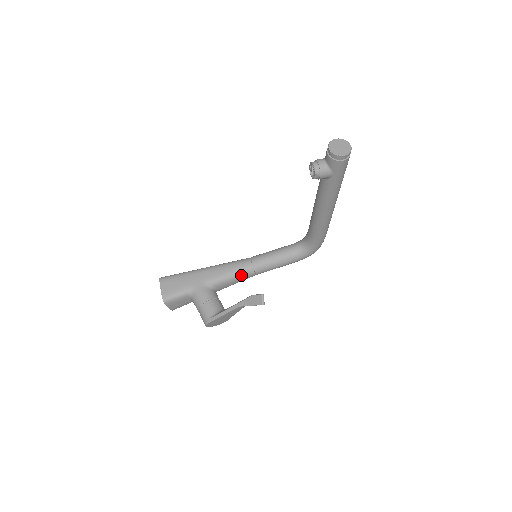
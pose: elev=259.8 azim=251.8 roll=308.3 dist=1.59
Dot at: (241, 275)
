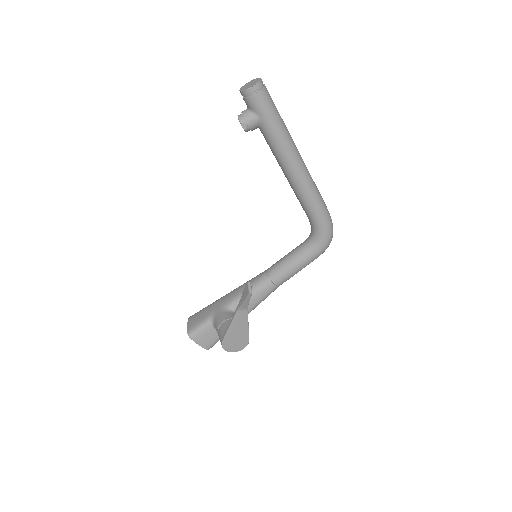
Dot at: (258, 288)
